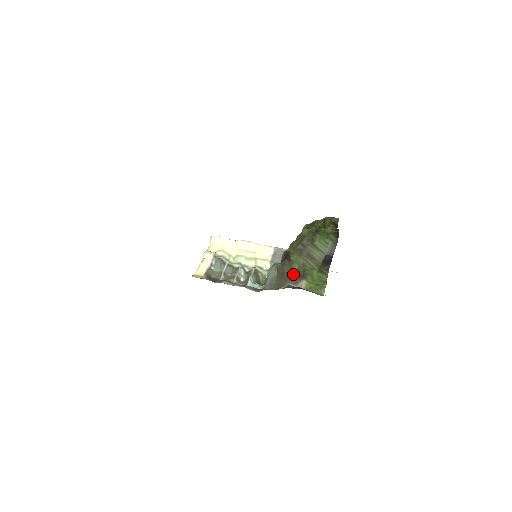
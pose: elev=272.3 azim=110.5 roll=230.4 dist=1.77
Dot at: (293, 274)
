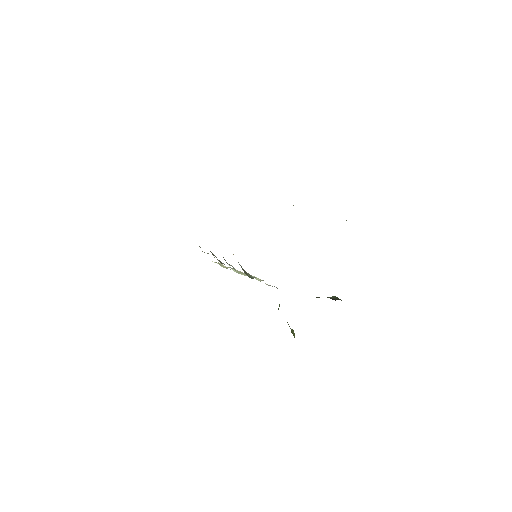
Dot at: occluded
